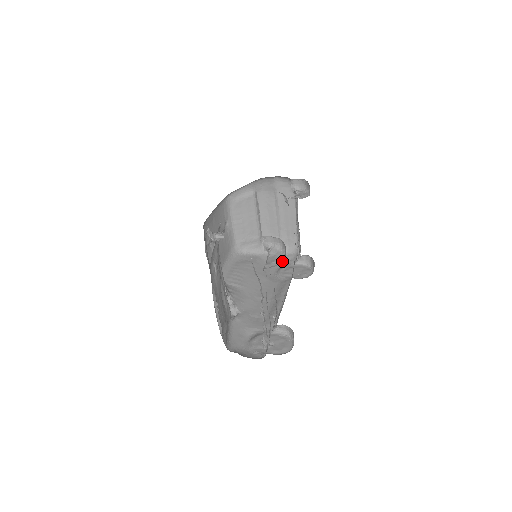
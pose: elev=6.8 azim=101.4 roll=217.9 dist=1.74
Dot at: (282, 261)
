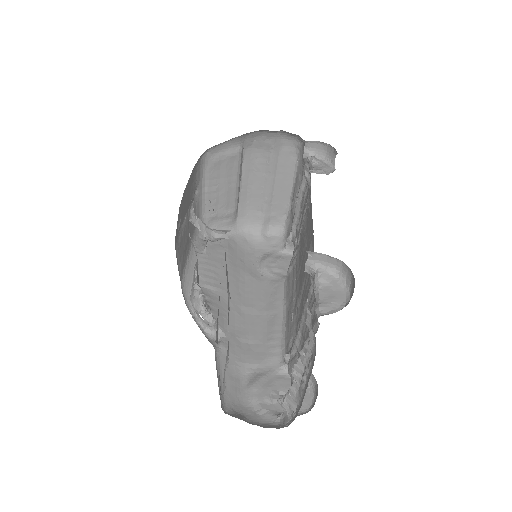
Dot at: (263, 246)
